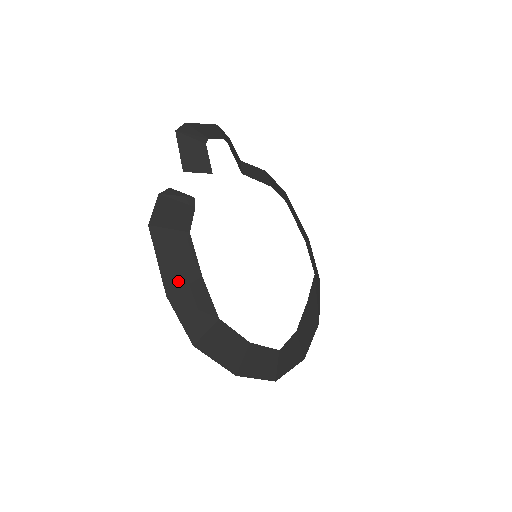
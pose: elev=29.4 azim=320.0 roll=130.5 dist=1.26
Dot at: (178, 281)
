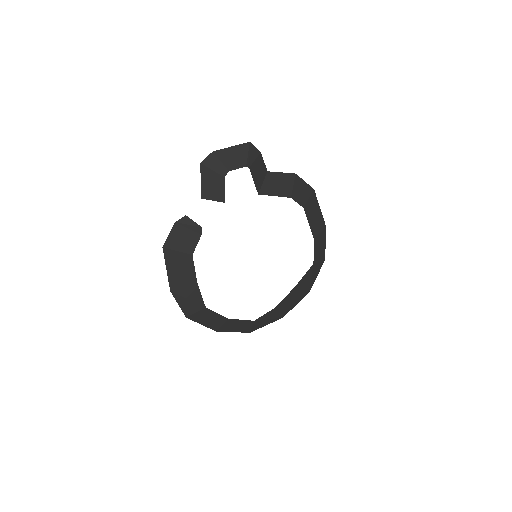
Dot at: (179, 284)
